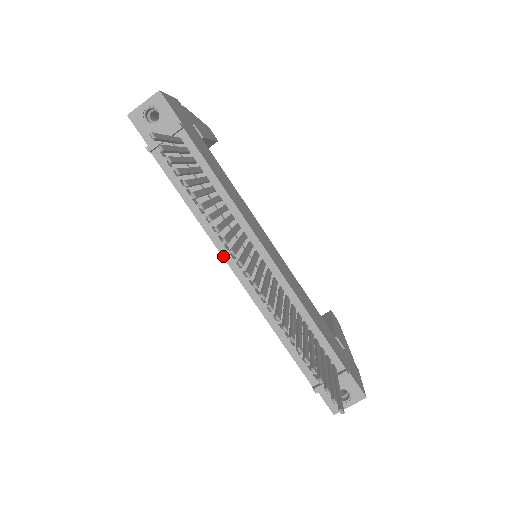
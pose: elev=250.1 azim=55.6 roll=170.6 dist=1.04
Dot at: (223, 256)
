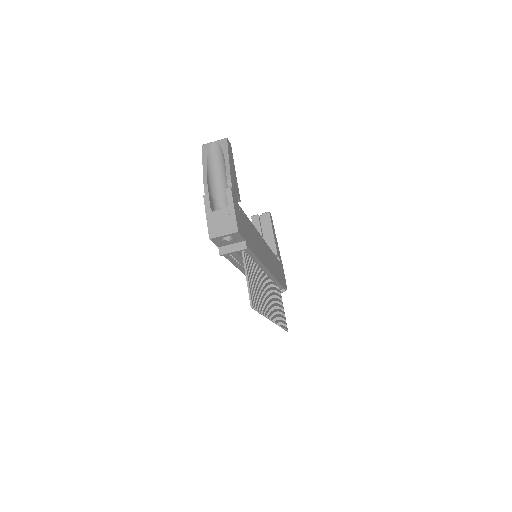
Dot at: (244, 273)
